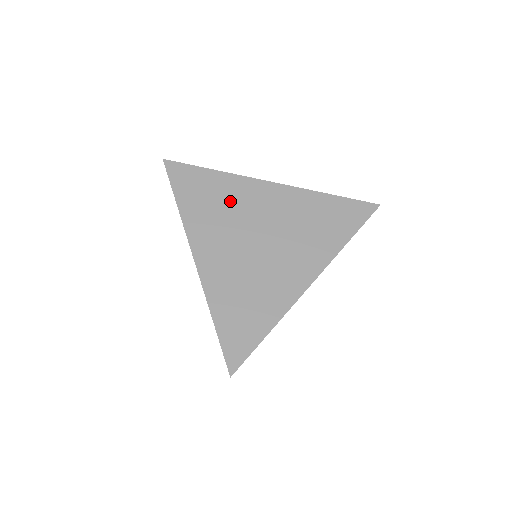
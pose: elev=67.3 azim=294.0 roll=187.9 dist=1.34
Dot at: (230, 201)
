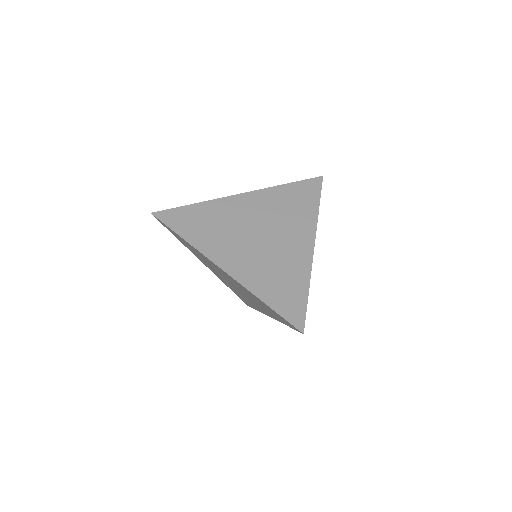
Dot at: (221, 219)
